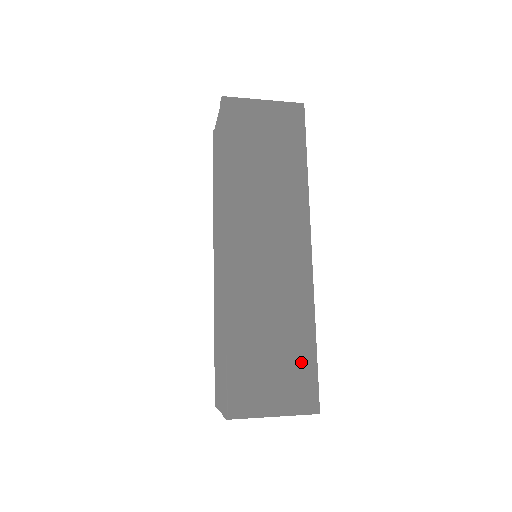
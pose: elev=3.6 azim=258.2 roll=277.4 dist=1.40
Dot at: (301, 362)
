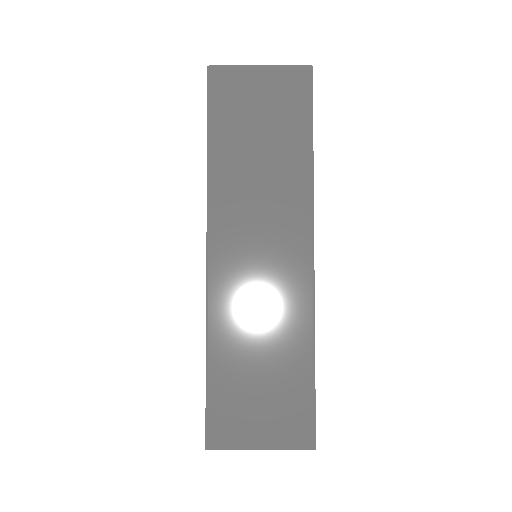
Dot at: (295, 389)
